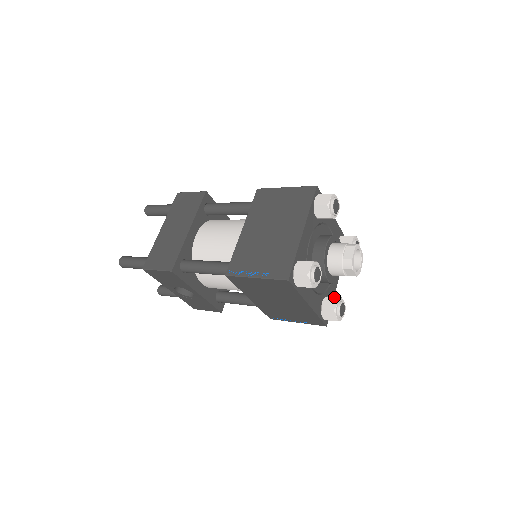
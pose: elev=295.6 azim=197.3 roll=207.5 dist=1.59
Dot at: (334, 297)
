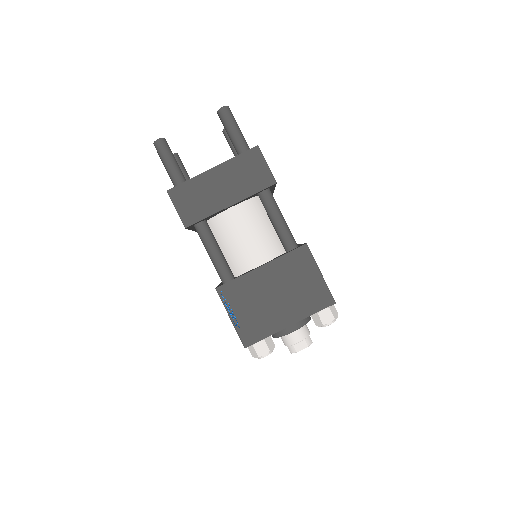
Dot at: occluded
